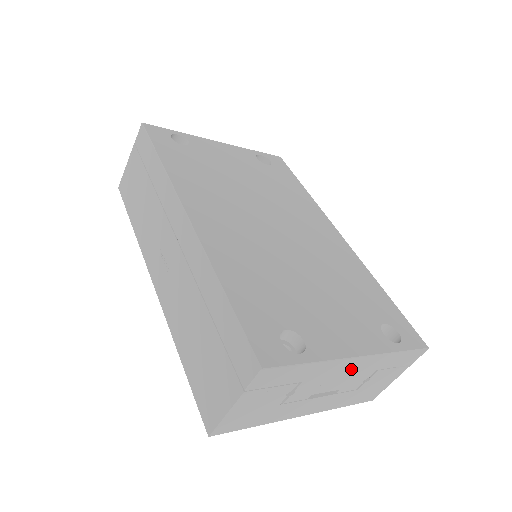
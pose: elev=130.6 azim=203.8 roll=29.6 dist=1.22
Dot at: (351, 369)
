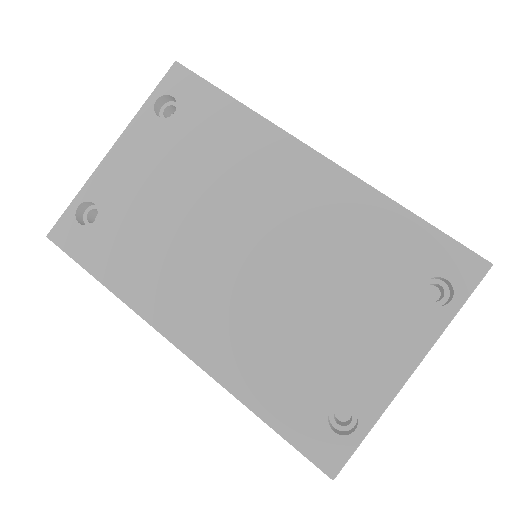
Dot at: occluded
